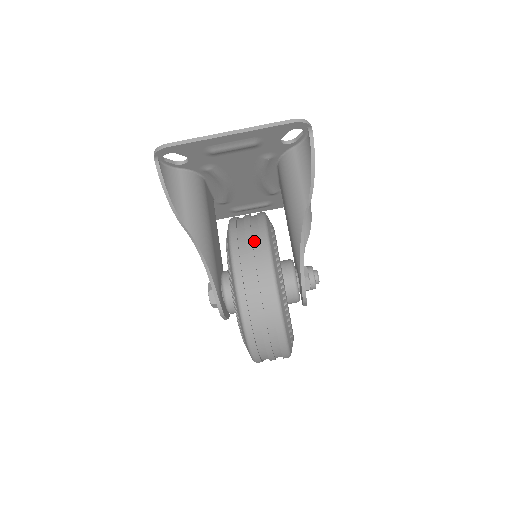
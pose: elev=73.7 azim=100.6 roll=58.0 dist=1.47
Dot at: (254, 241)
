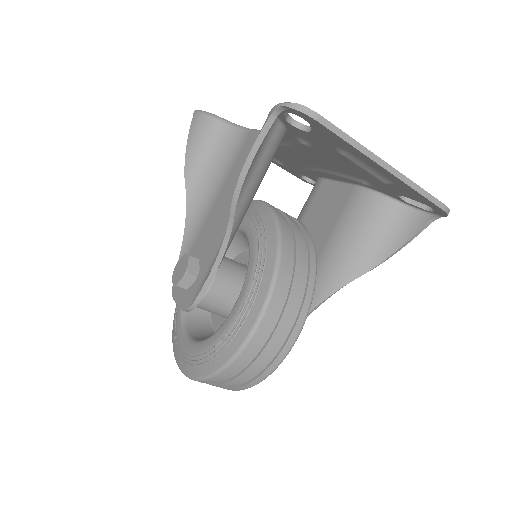
Dot at: (298, 291)
